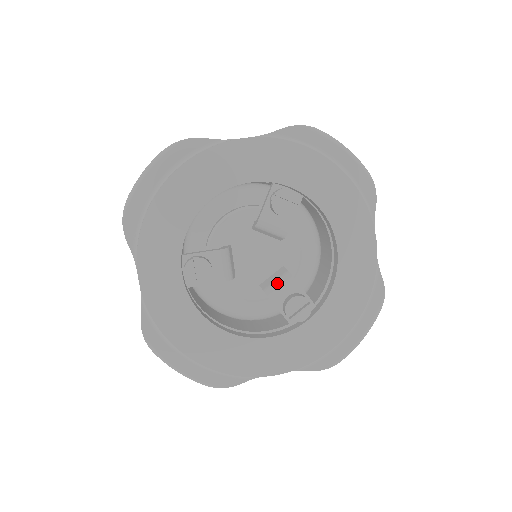
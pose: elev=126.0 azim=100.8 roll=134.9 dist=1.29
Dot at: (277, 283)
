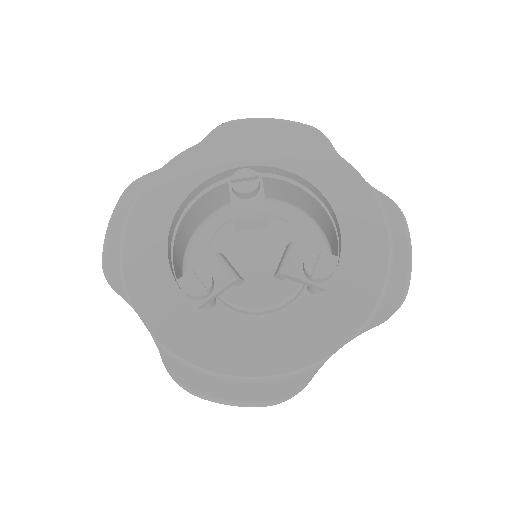
Dot at: (285, 258)
